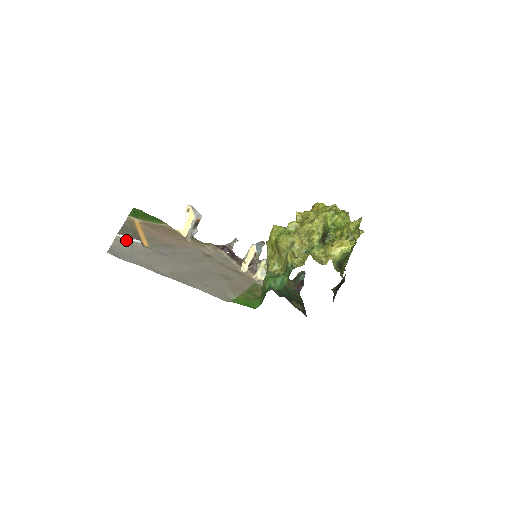
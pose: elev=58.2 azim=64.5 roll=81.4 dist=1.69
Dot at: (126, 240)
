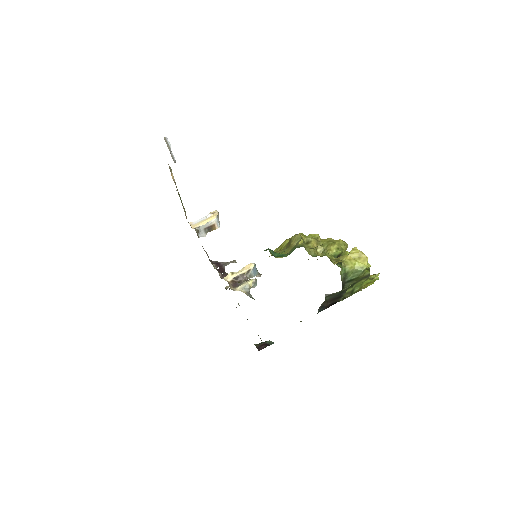
Dot at: (169, 147)
